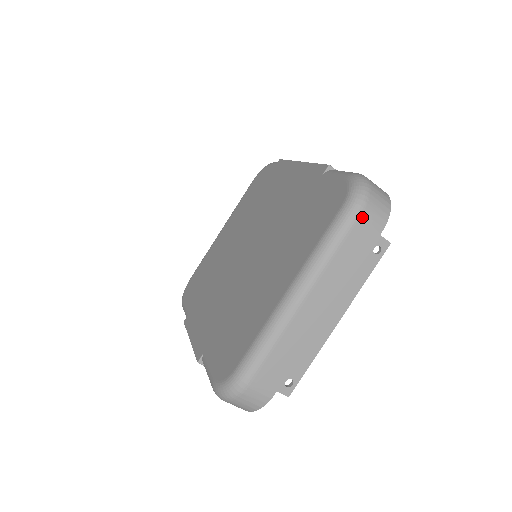
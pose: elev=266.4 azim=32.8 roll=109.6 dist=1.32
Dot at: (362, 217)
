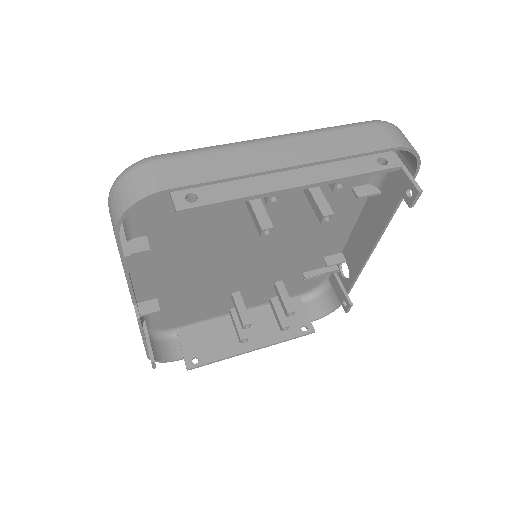
Dot at: (380, 126)
